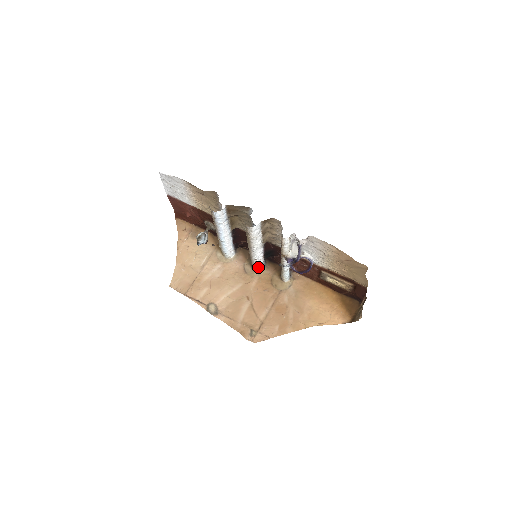
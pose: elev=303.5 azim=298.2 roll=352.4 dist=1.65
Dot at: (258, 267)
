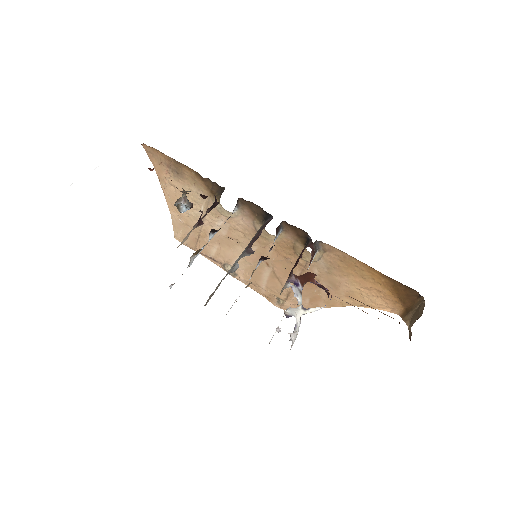
Dot at: occluded
